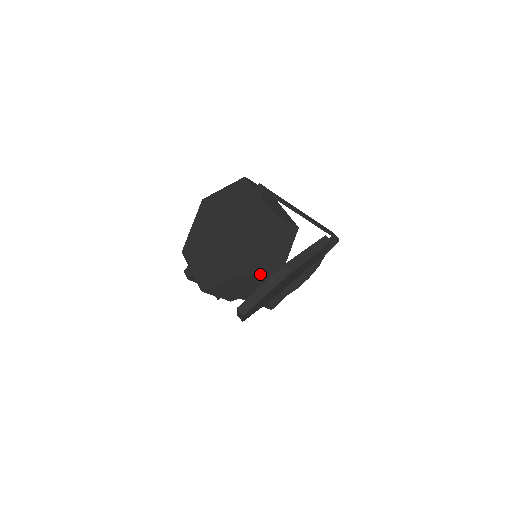
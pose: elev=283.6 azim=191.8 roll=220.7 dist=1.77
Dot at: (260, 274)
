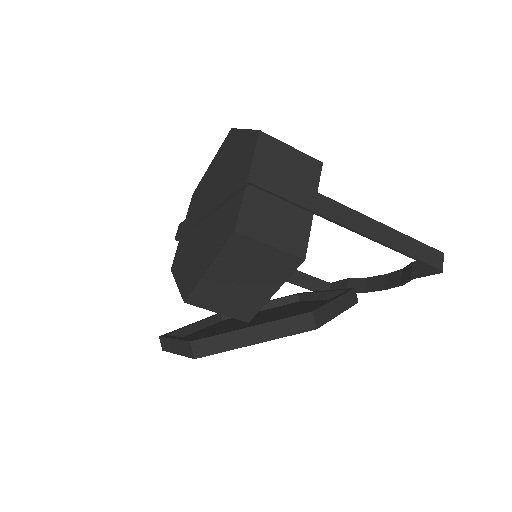
Dot at: (210, 305)
